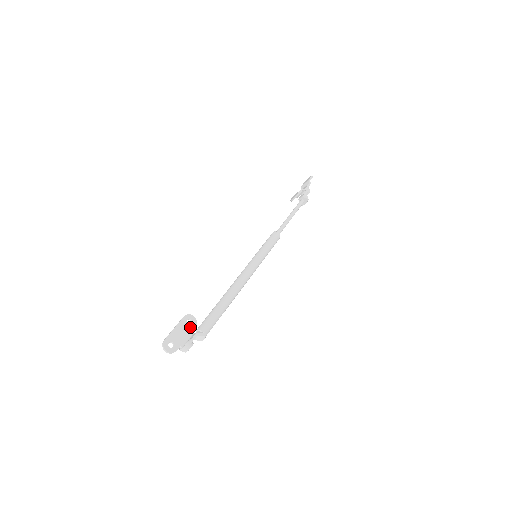
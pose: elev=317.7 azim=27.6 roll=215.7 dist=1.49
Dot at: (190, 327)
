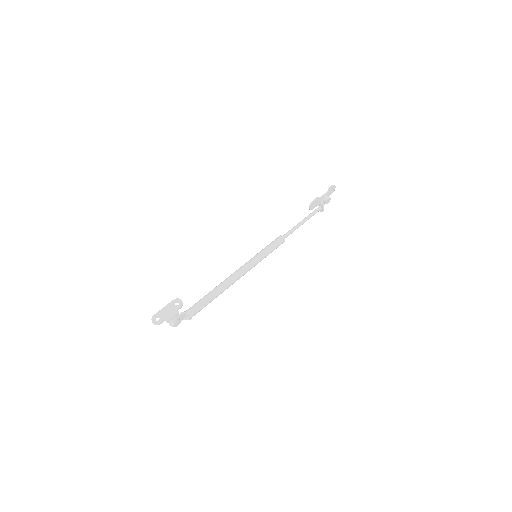
Dot at: (176, 307)
